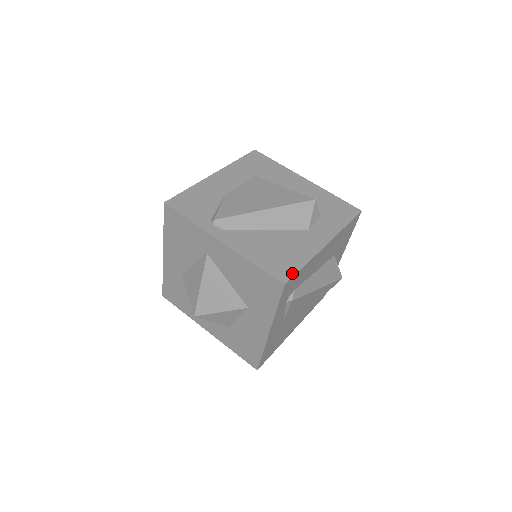
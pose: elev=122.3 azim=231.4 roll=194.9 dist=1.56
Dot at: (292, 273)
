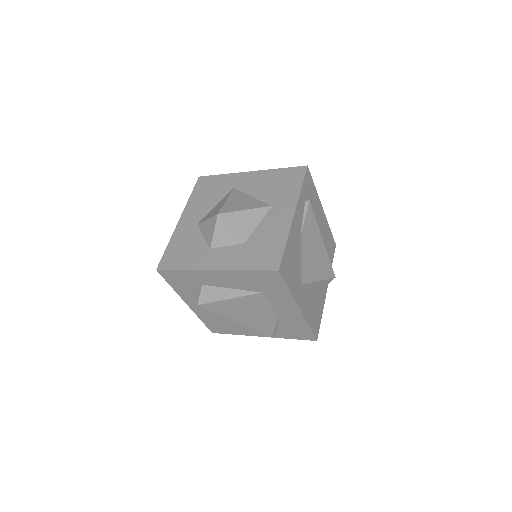
Dot at: occluded
